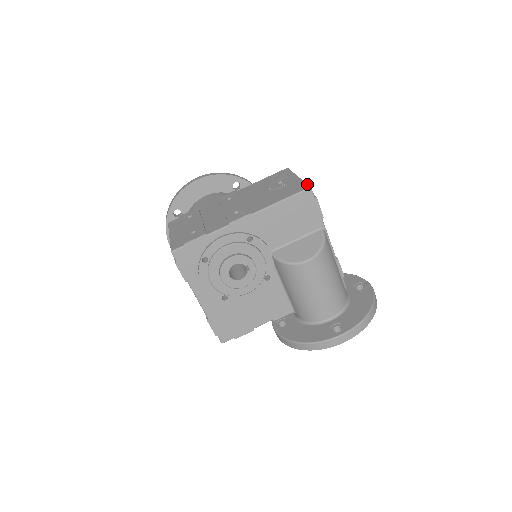
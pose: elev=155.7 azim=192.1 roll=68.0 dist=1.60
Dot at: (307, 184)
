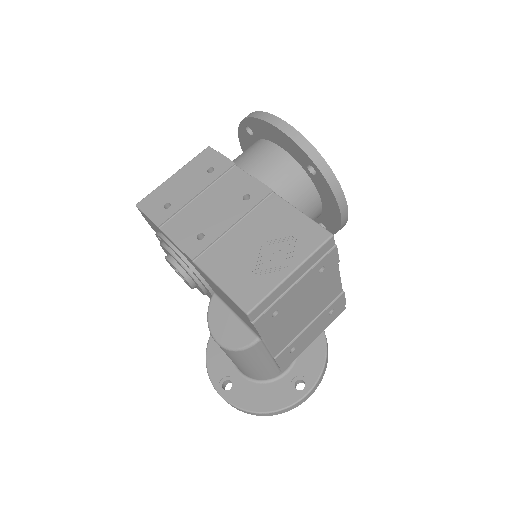
Dot at: (257, 304)
